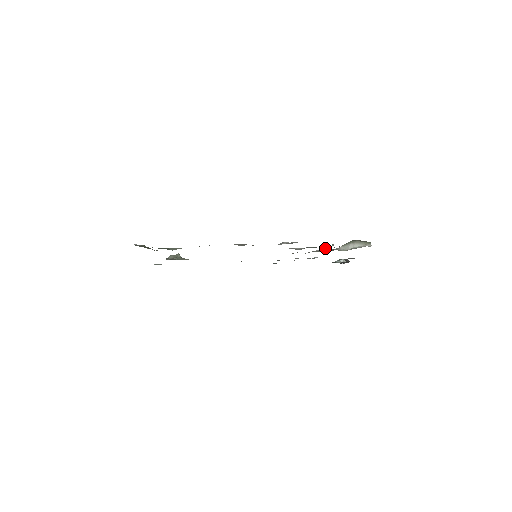
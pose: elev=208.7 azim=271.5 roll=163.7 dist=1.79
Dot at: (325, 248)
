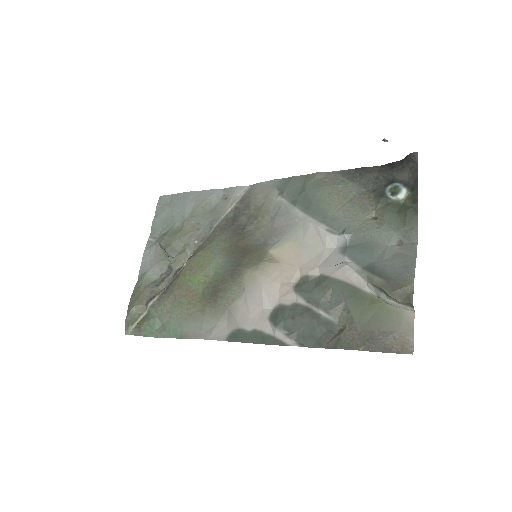
Dot at: (340, 305)
